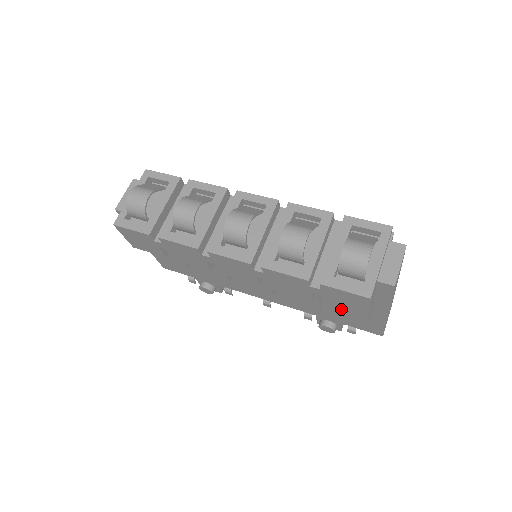
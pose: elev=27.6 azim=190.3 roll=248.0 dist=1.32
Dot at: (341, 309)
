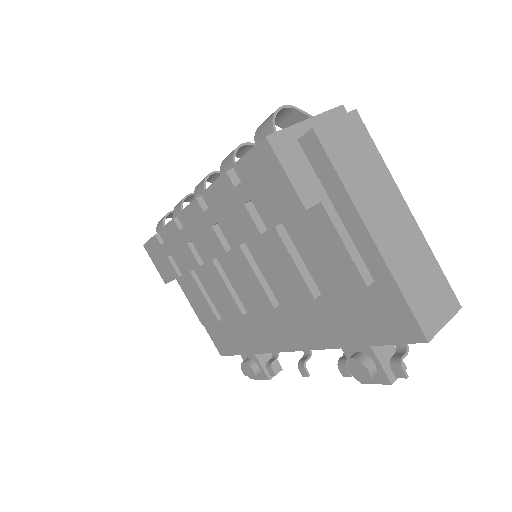
Dot at: (280, 219)
